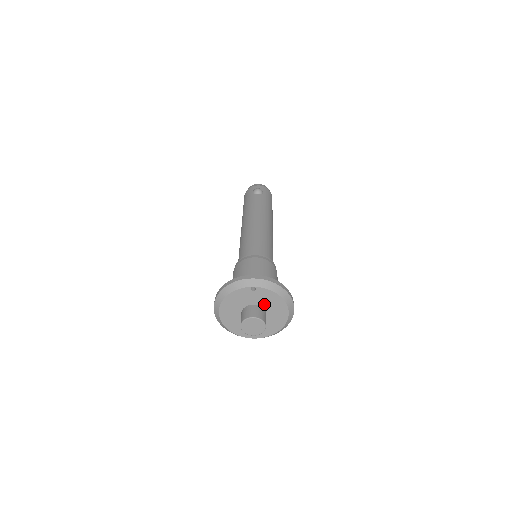
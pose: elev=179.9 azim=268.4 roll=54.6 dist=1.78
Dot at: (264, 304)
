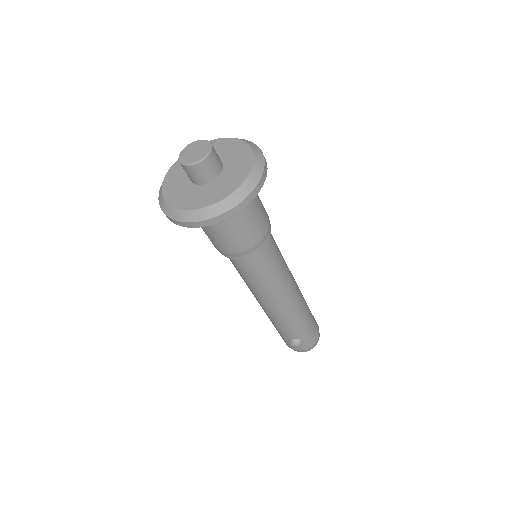
Dot at: (222, 156)
